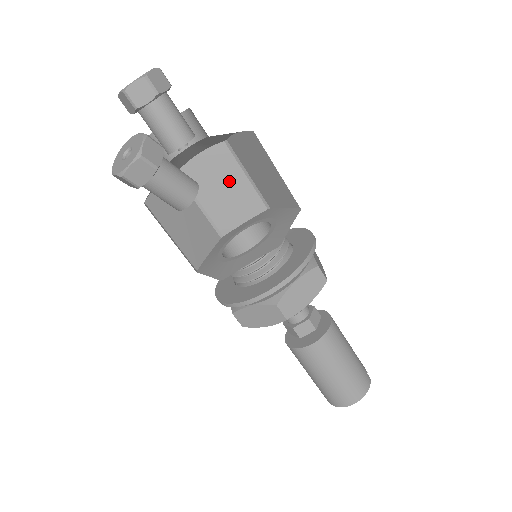
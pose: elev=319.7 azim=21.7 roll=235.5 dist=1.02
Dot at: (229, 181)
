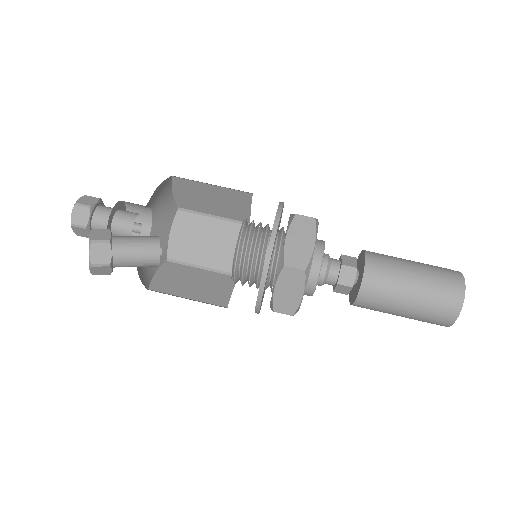
Dot at: (205, 232)
